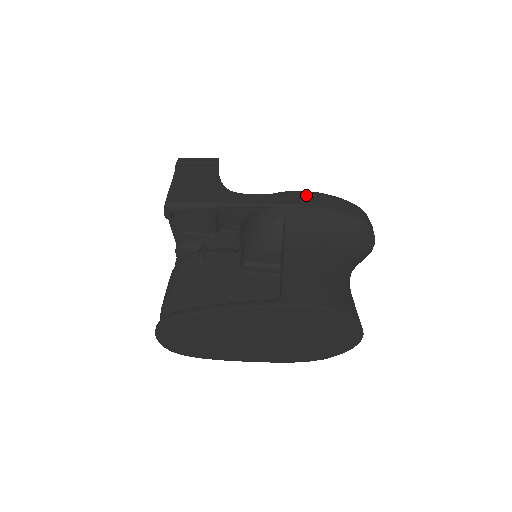
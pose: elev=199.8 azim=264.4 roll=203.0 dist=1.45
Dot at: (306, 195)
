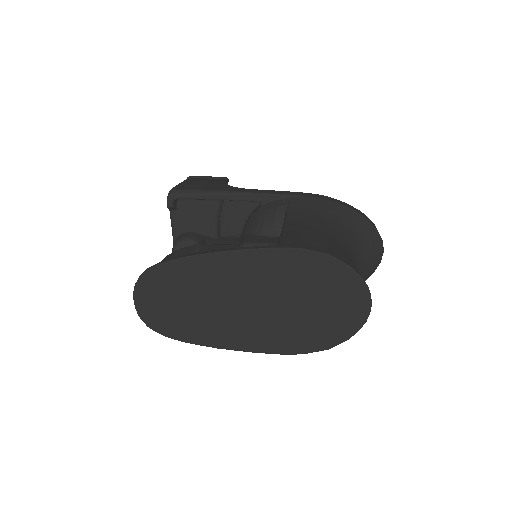
Dot at: occluded
